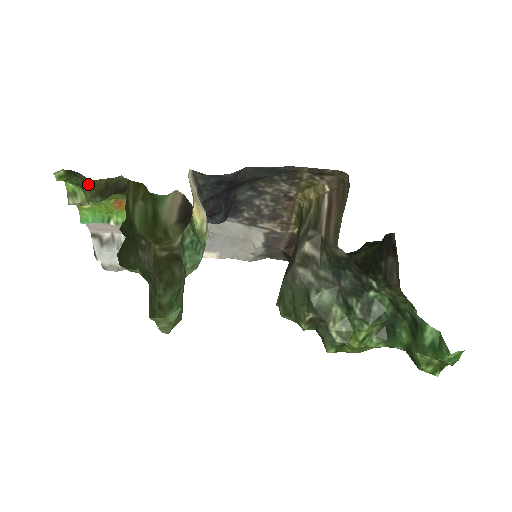
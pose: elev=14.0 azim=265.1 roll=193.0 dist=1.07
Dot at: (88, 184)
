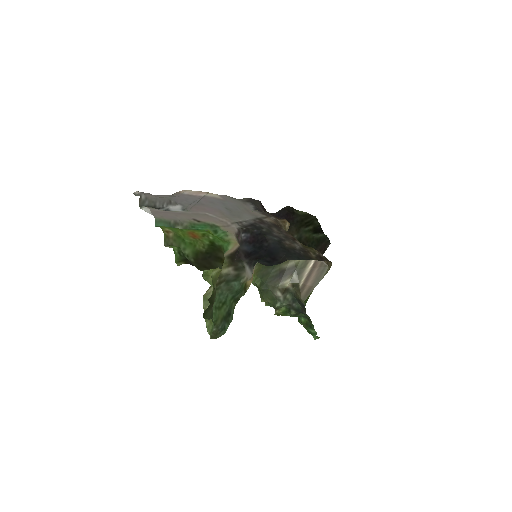
Dot at: (194, 265)
